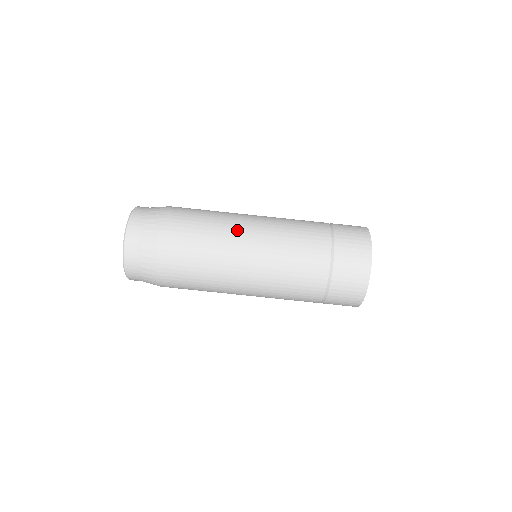
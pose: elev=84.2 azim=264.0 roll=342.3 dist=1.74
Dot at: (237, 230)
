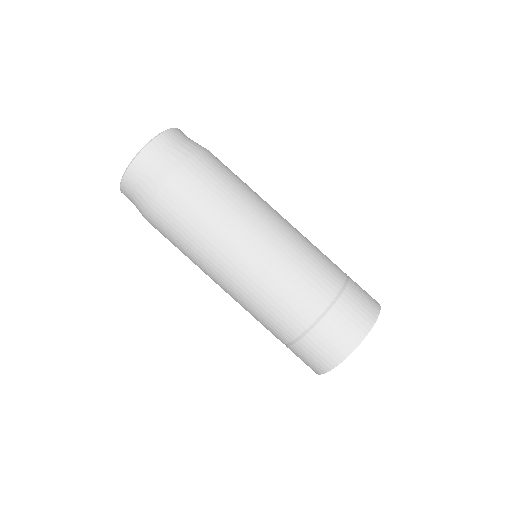
Dot at: occluded
